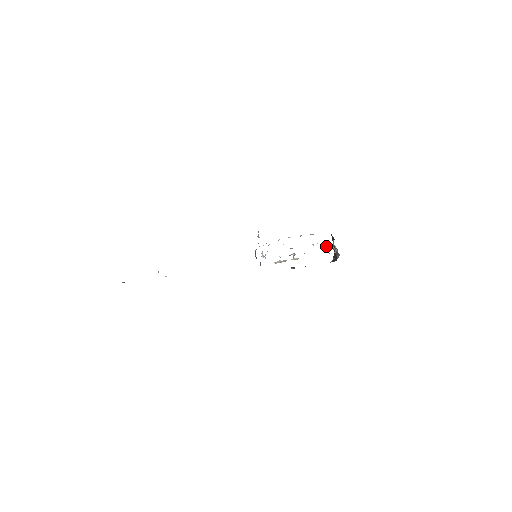
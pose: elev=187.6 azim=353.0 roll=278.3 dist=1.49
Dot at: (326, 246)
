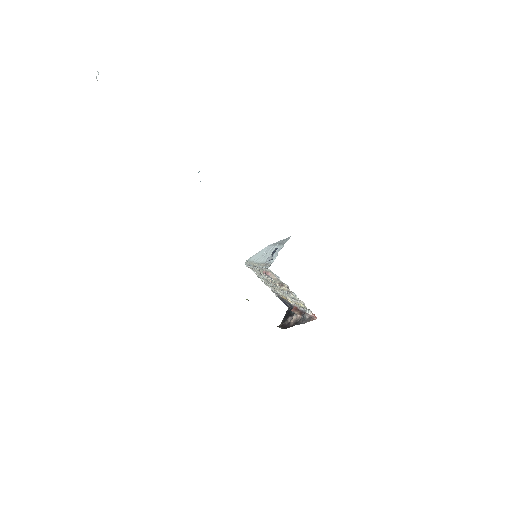
Dot at: (298, 308)
